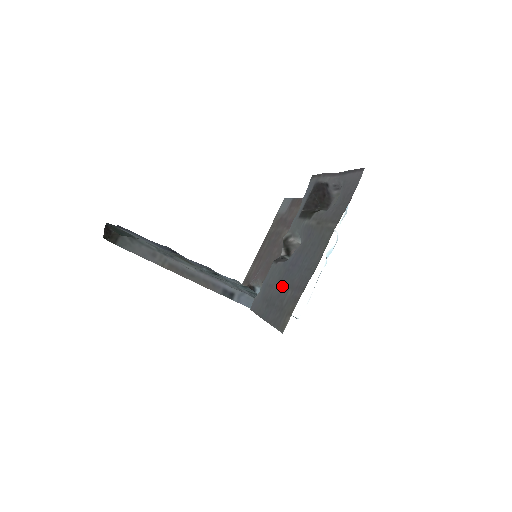
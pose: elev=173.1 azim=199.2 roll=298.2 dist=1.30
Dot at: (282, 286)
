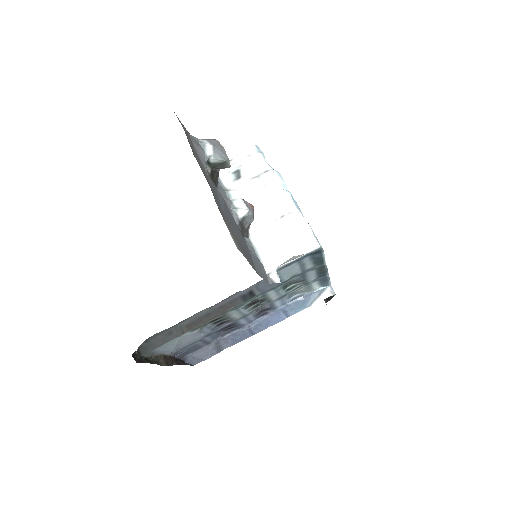
Dot at: (238, 235)
